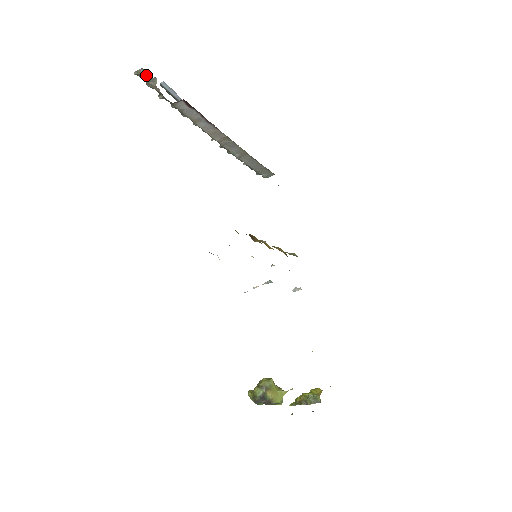
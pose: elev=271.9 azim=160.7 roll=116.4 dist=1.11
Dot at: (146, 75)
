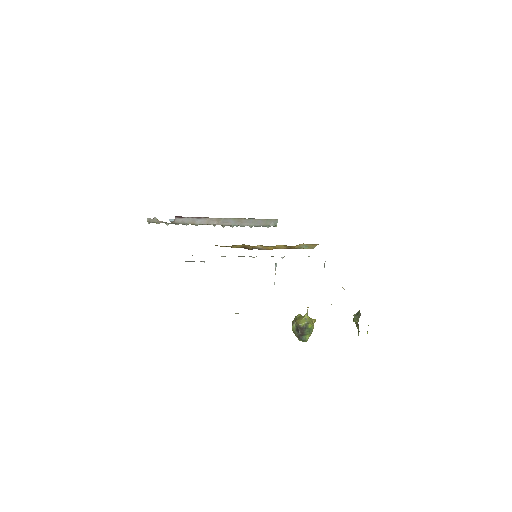
Dot at: (151, 219)
